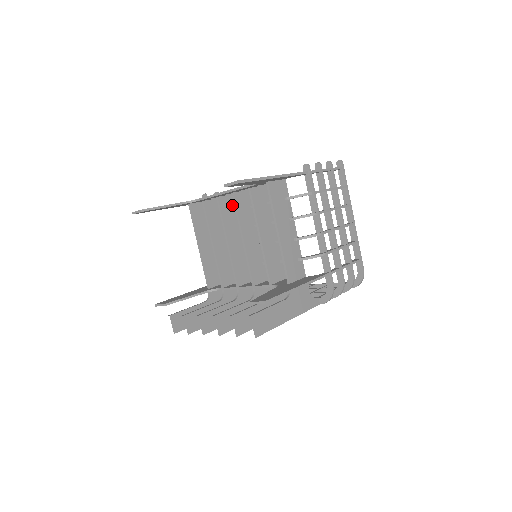
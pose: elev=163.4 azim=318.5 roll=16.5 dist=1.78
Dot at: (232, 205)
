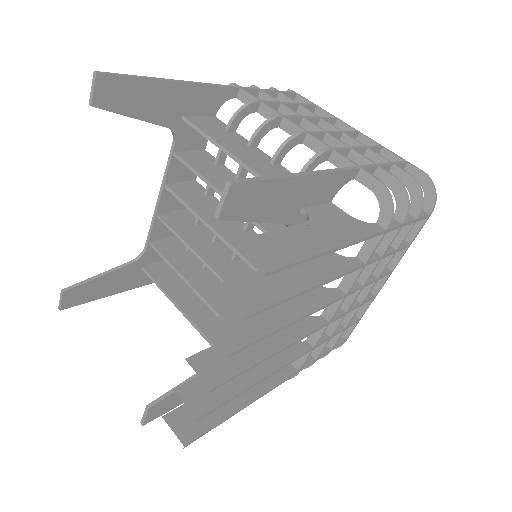
Dot at: (187, 220)
